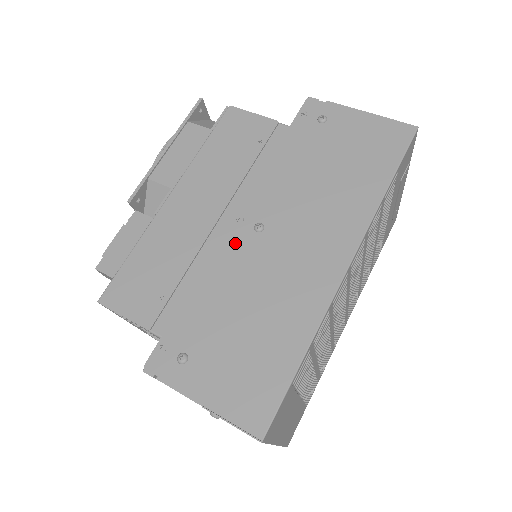
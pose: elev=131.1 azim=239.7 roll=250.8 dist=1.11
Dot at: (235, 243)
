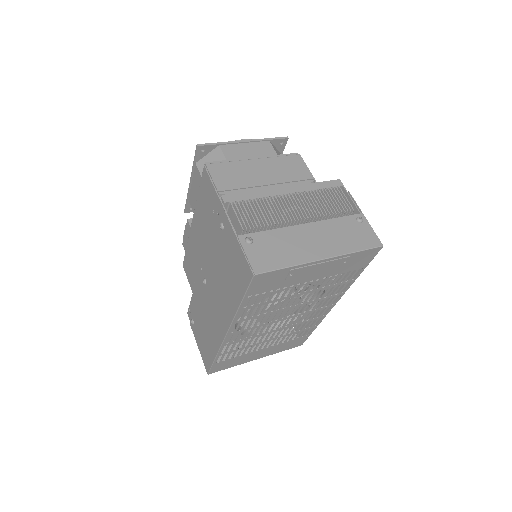
Dot at: (201, 282)
